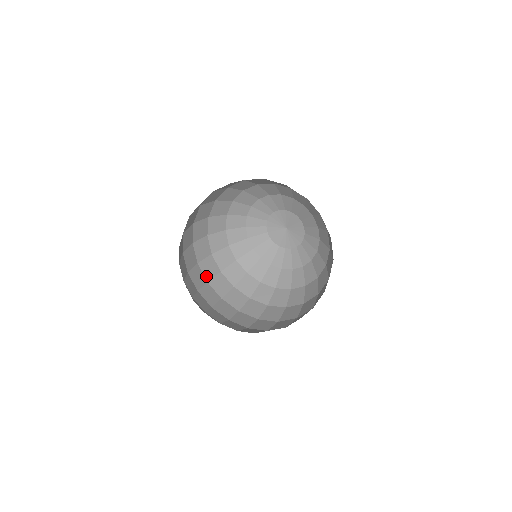
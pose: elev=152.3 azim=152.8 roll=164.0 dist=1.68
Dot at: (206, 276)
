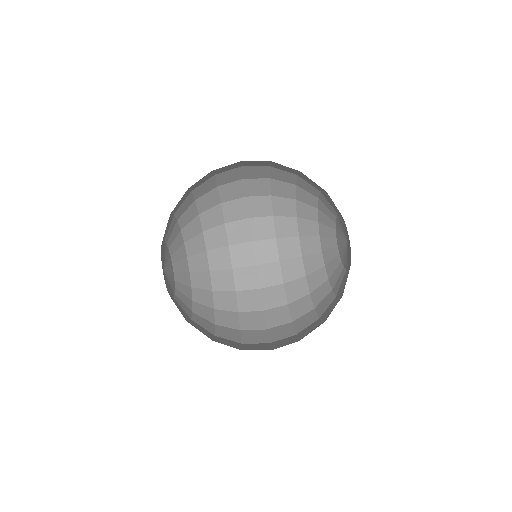
Dot at: (257, 258)
